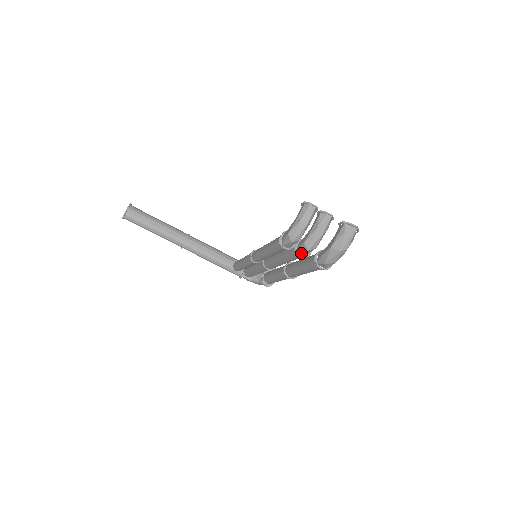
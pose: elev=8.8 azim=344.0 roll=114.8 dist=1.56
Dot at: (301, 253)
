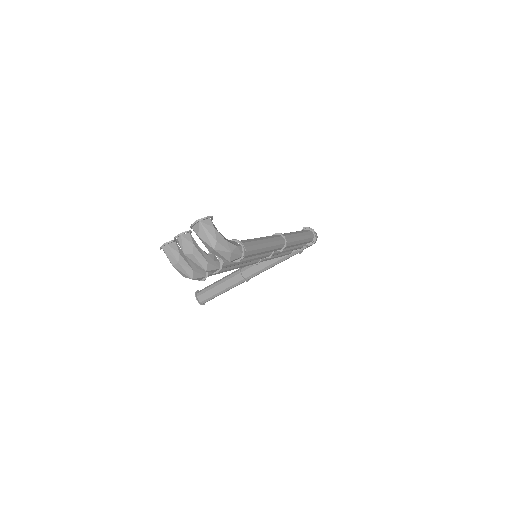
Dot at: (212, 272)
